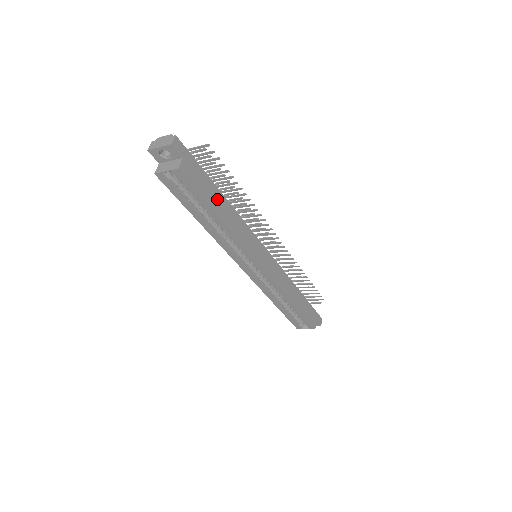
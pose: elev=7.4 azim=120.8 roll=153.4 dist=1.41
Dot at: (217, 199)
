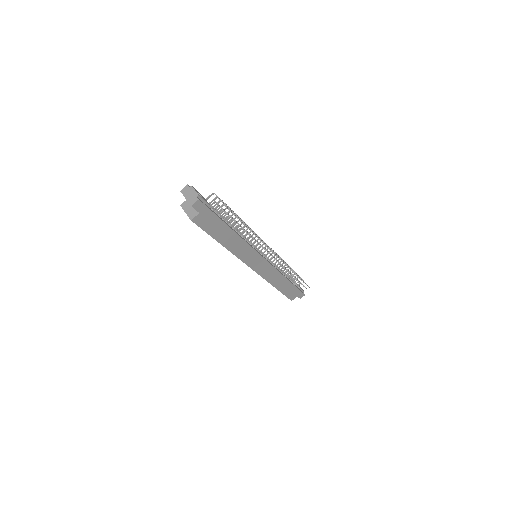
Dot at: (224, 233)
